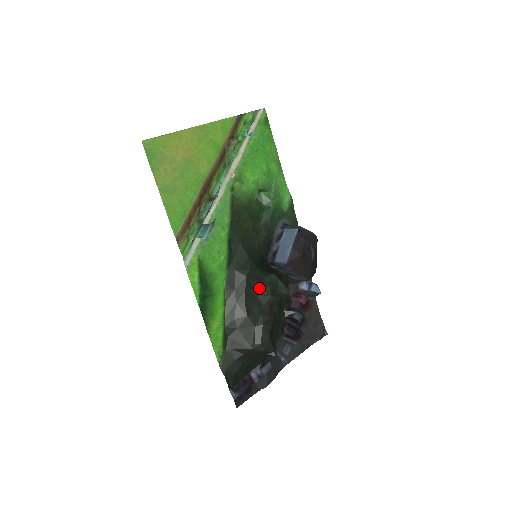
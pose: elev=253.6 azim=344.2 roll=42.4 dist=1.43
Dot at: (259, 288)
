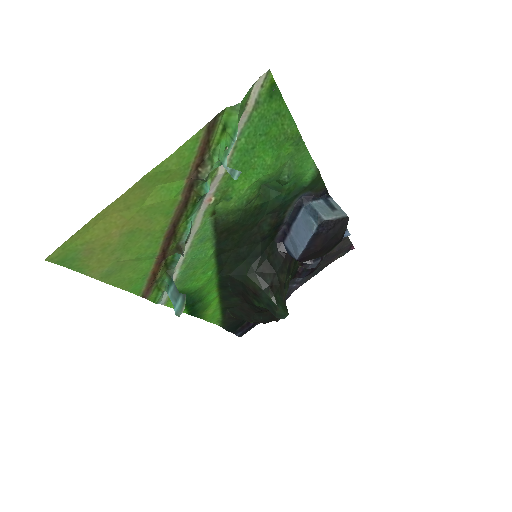
Dot at: (256, 300)
